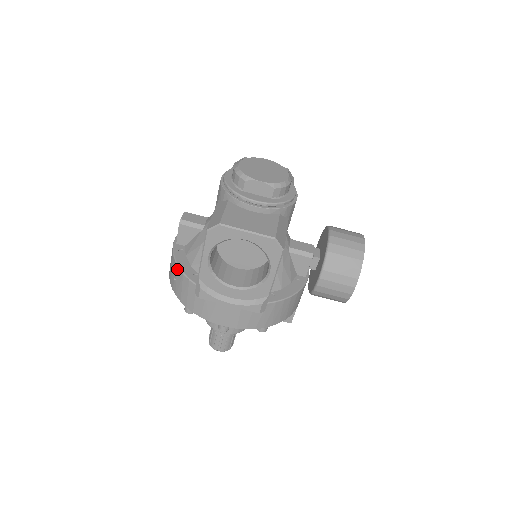
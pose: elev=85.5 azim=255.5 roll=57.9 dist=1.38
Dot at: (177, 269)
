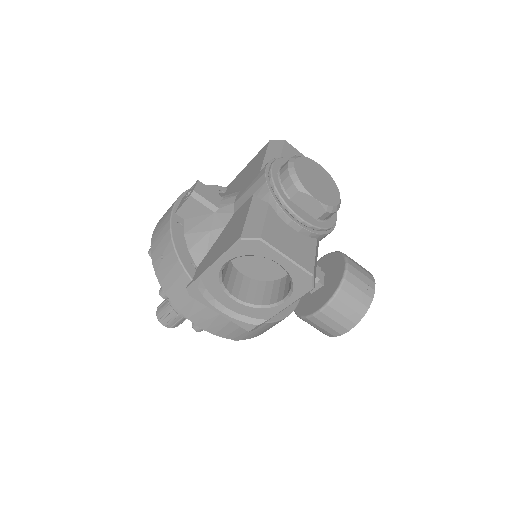
Dot at: (171, 249)
